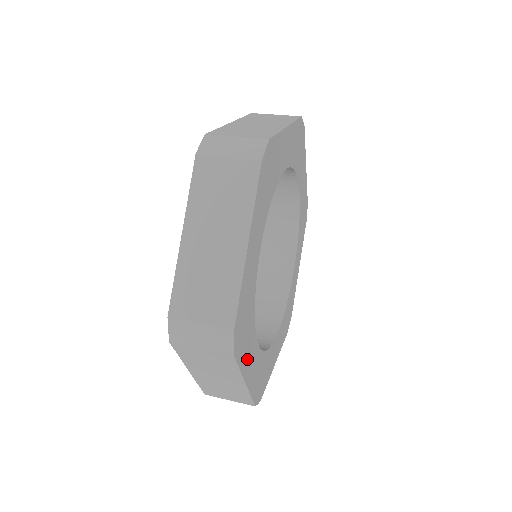
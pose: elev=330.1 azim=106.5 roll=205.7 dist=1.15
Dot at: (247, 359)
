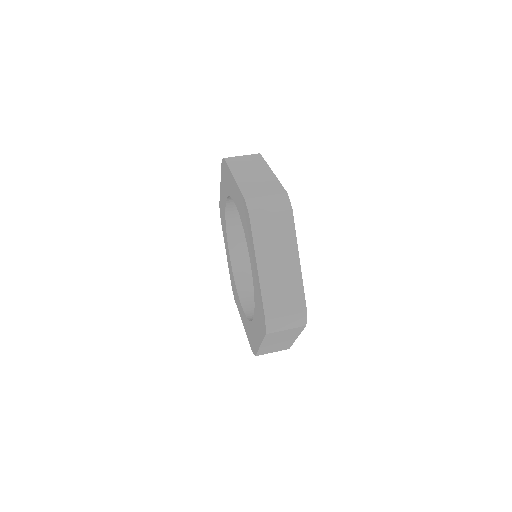
Dot at: occluded
